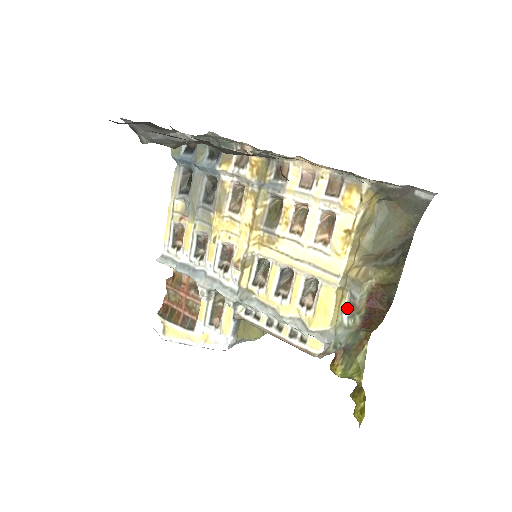
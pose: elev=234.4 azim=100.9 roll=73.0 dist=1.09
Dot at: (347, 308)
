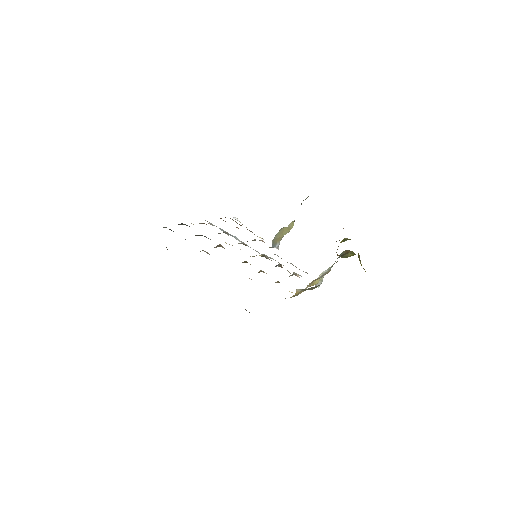
Dot at: occluded
